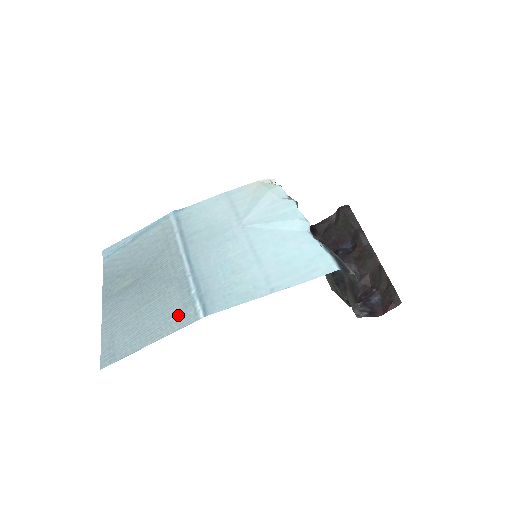
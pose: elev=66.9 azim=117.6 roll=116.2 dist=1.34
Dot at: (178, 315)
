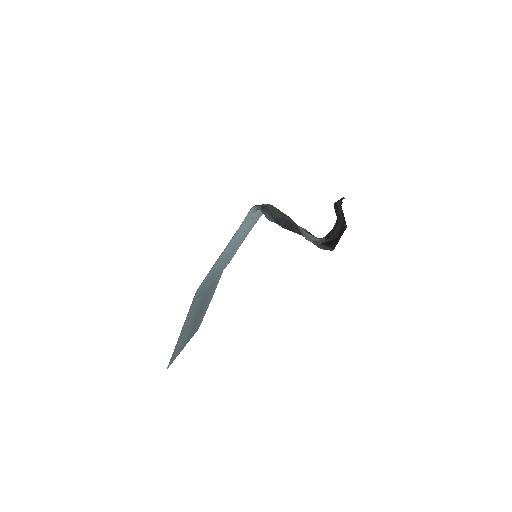
Dot at: (193, 305)
